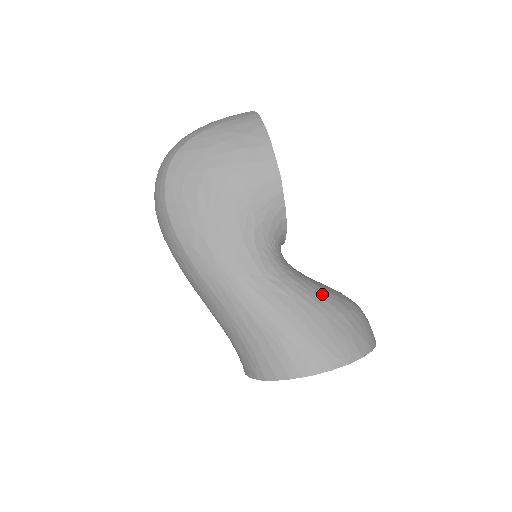
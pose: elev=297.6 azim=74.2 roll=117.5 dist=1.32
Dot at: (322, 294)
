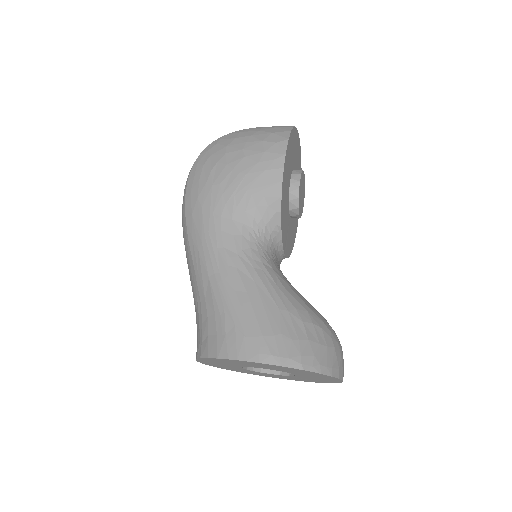
Dot at: (291, 296)
